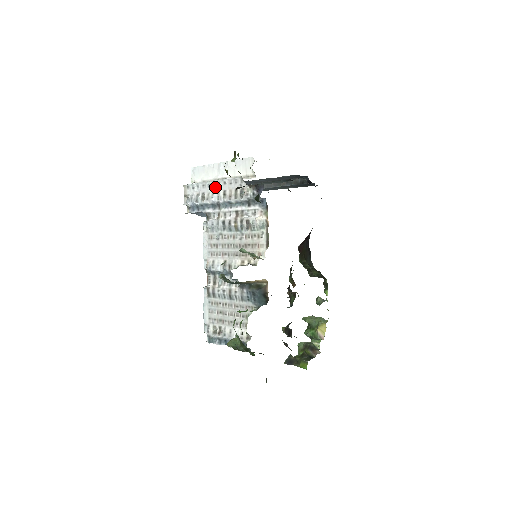
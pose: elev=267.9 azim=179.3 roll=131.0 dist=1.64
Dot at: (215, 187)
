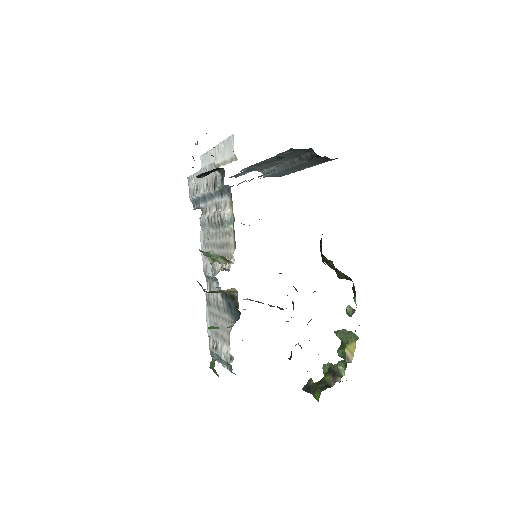
Dot at: occluded
